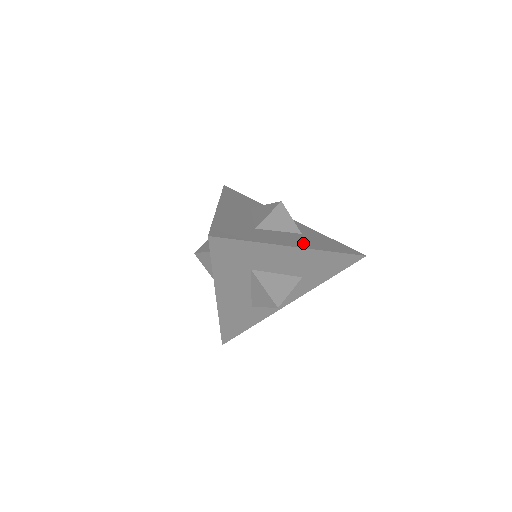
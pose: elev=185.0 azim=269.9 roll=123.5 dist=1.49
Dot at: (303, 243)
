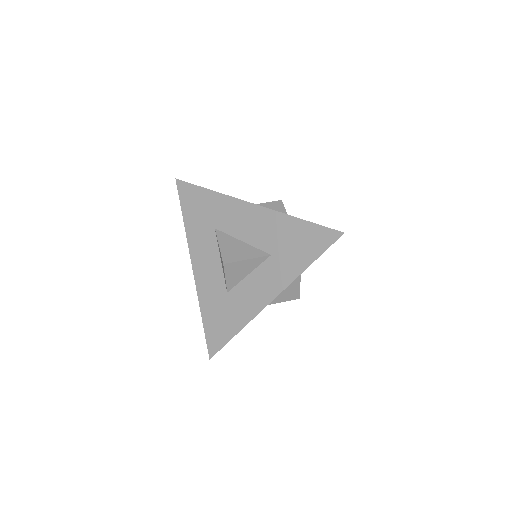
Dot at: occluded
